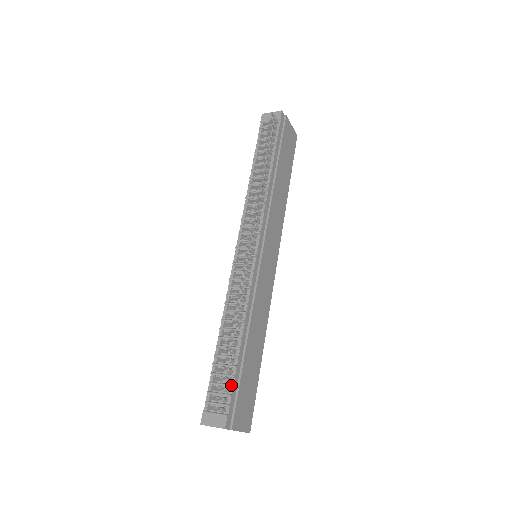
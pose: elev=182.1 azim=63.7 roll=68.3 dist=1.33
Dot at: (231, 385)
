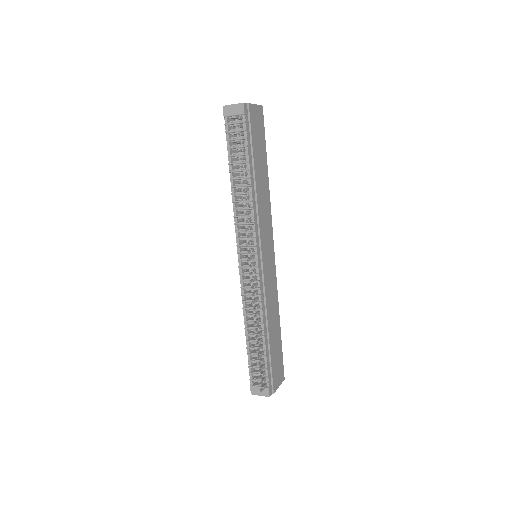
Dot at: (266, 369)
